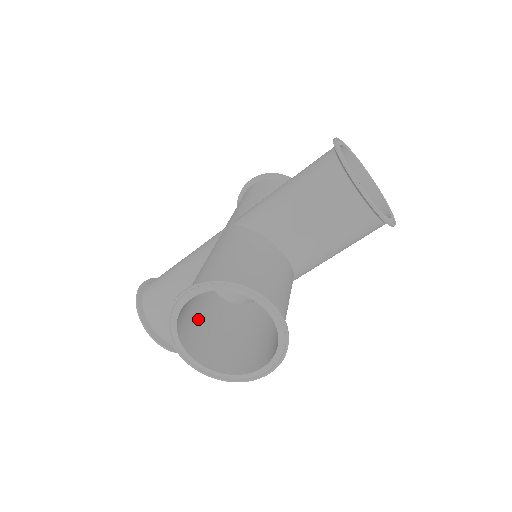
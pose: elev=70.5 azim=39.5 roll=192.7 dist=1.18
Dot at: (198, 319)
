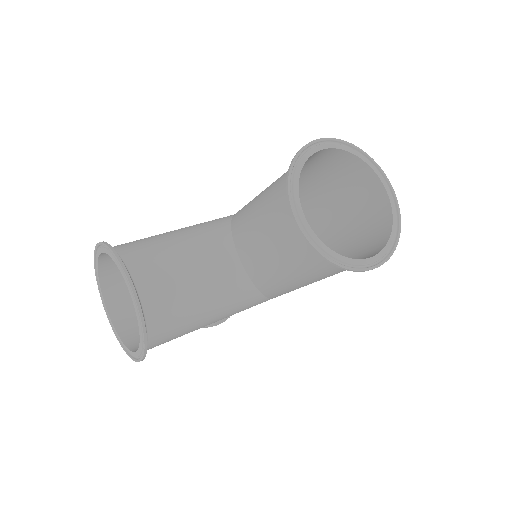
Dot at: (268, 223)
